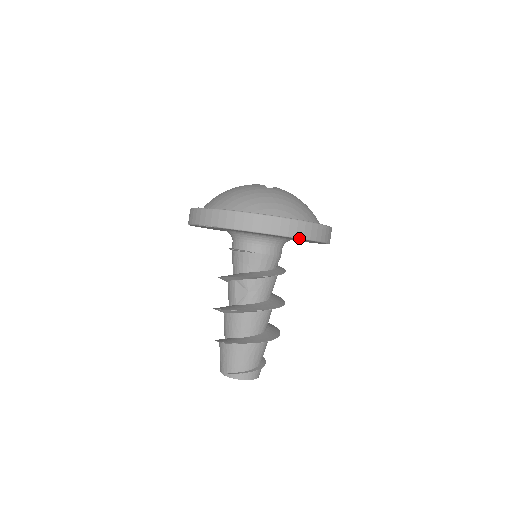
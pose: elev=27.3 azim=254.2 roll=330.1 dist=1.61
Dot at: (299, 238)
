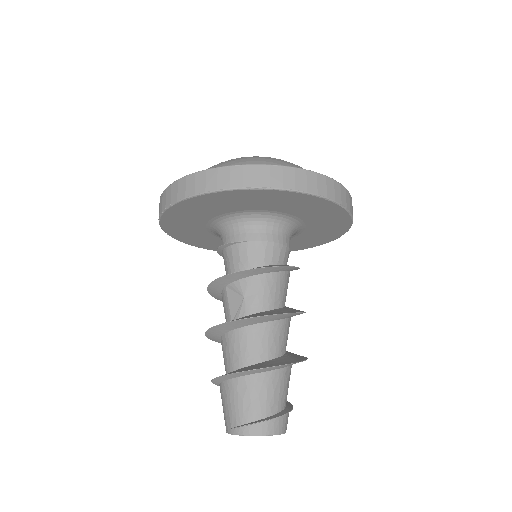
Dot at: (288, 190)
